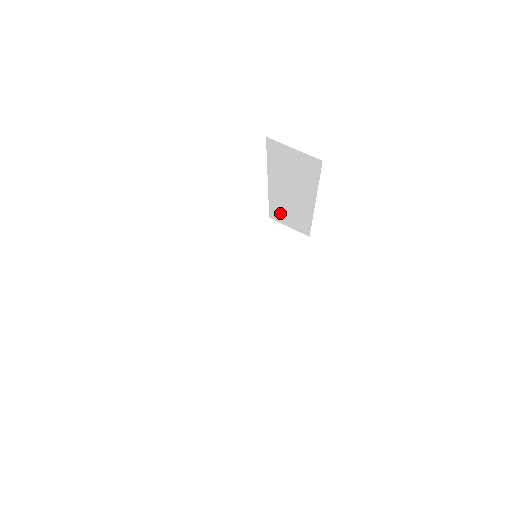
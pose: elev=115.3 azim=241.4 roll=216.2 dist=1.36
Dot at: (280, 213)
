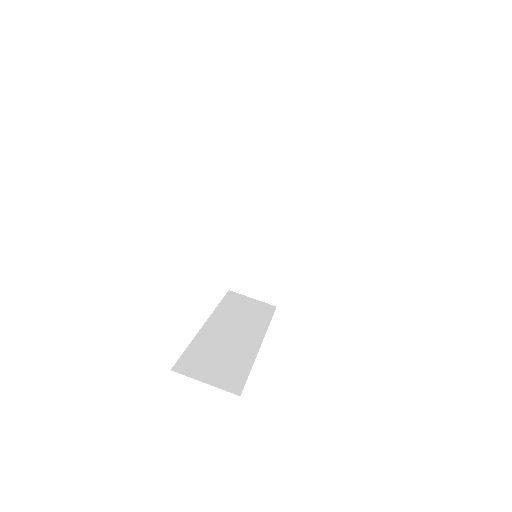
Dot at: occluded
